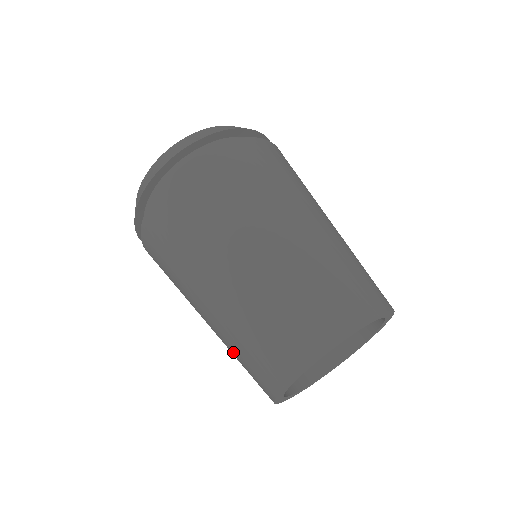
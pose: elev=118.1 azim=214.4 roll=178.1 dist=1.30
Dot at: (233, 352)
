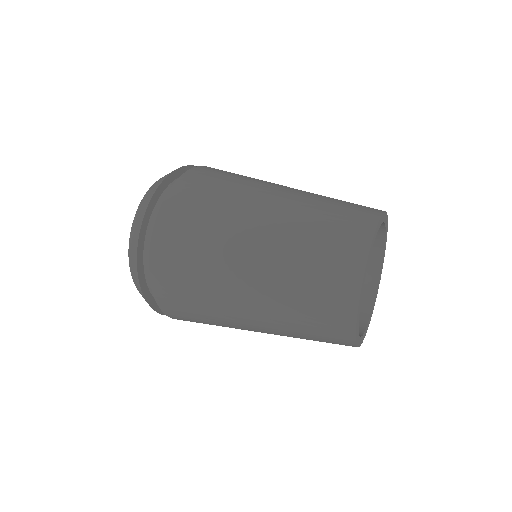
Dot at: (294, 305)
